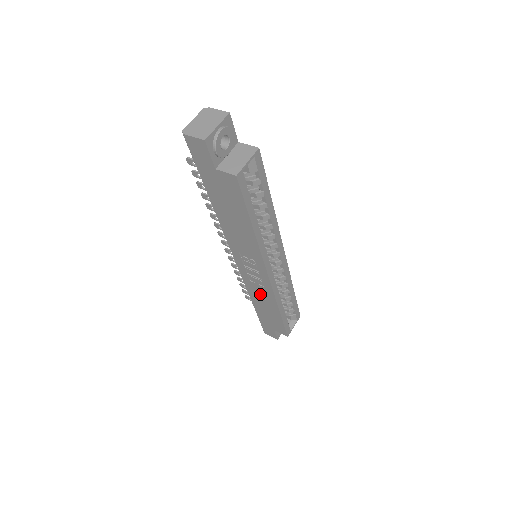
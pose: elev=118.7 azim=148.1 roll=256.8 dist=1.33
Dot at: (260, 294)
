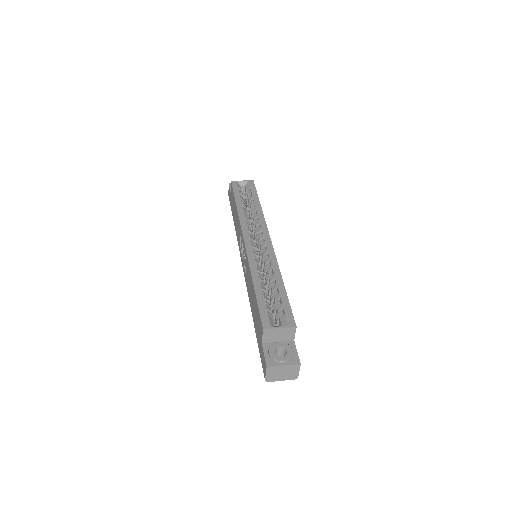
Dot at: (249, 282)
